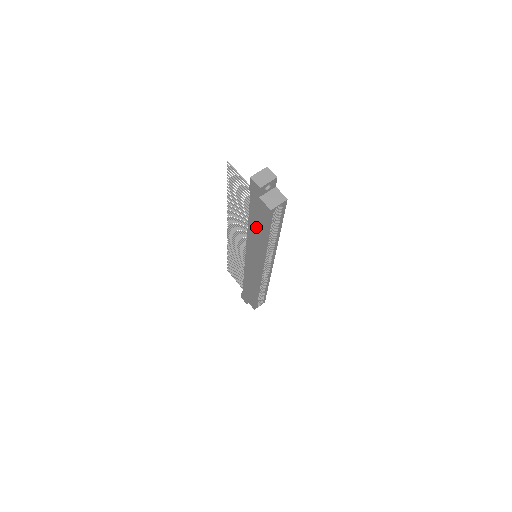
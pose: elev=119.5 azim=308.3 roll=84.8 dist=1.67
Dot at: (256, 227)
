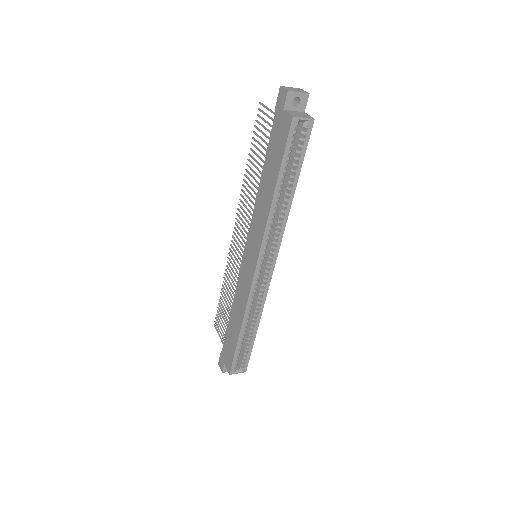
Dot at: (269, 174)
